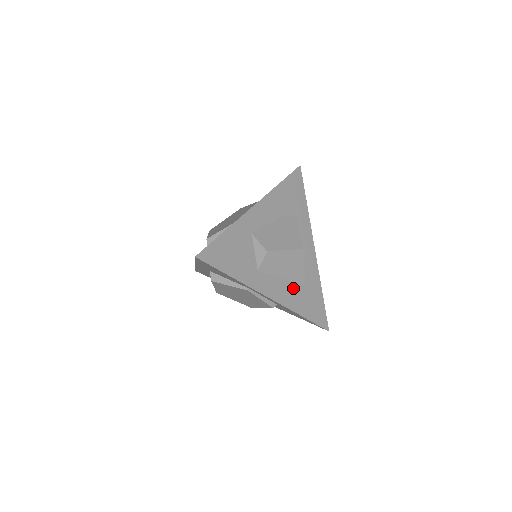
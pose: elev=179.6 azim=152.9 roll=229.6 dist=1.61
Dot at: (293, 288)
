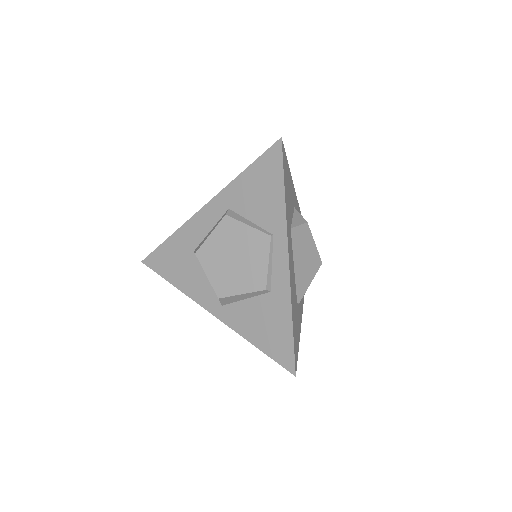
Dot at: (295, 289)
